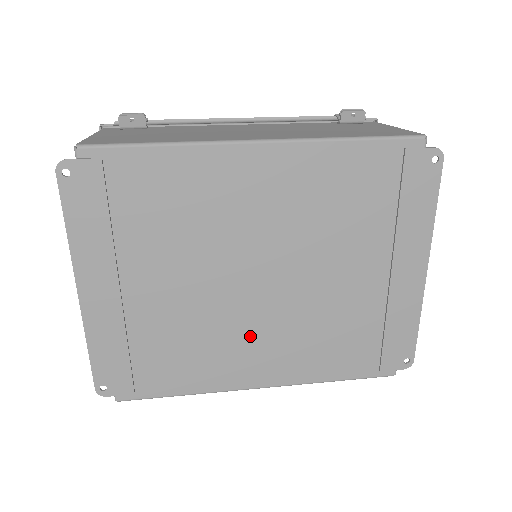
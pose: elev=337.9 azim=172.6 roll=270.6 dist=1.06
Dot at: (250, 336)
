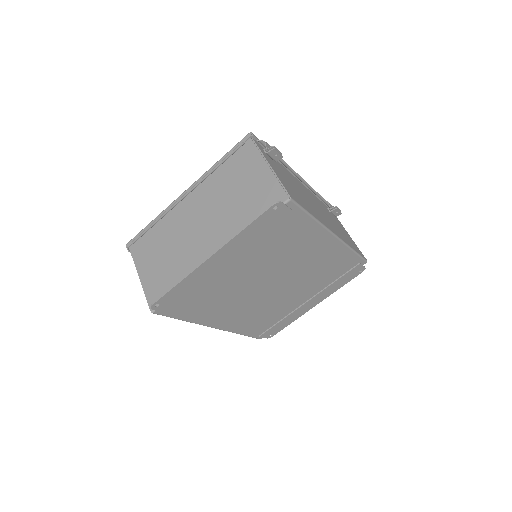
Dot at: (240, 305)
